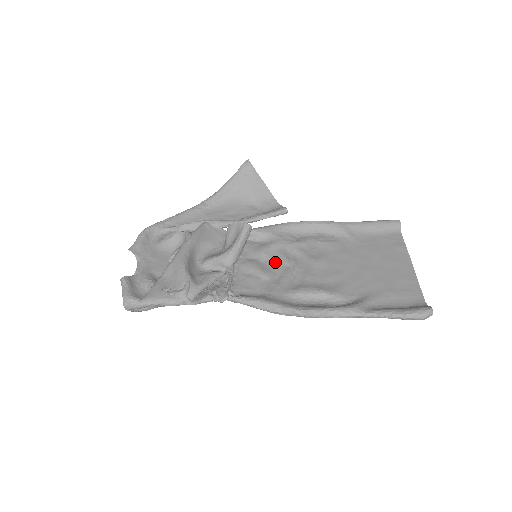
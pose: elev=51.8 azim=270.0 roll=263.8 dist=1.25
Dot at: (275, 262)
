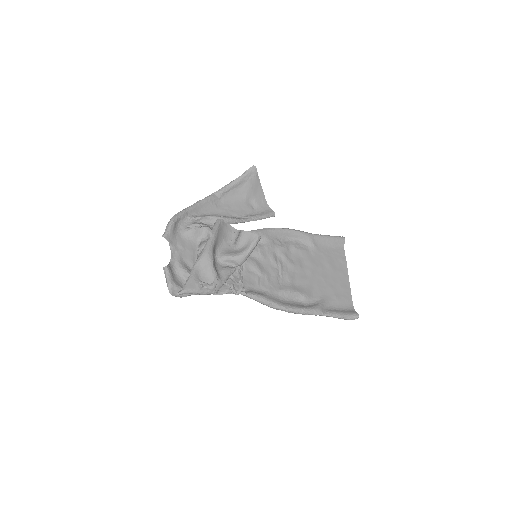
Dot at: (268, 263)
